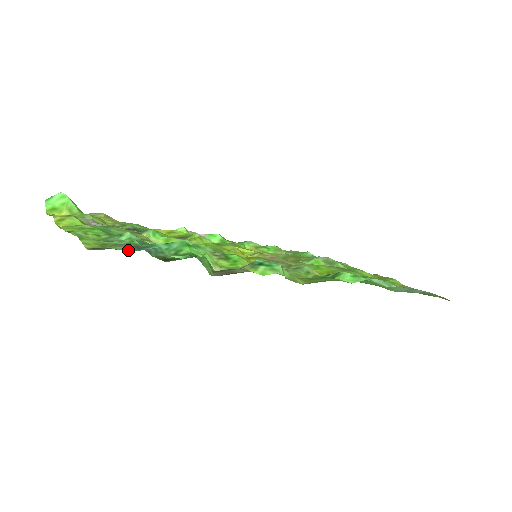
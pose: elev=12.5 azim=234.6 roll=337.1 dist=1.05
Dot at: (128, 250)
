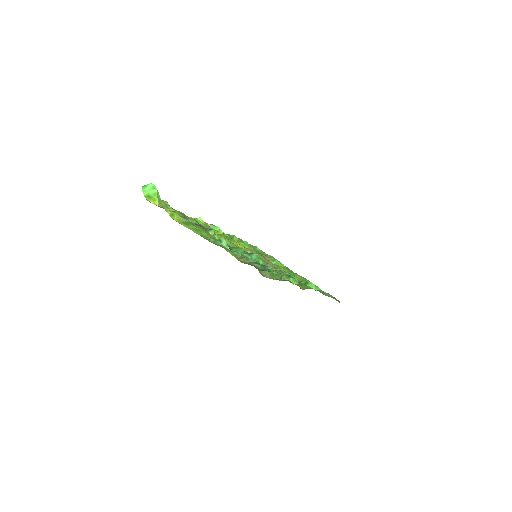
Dot at: (263, 268)
